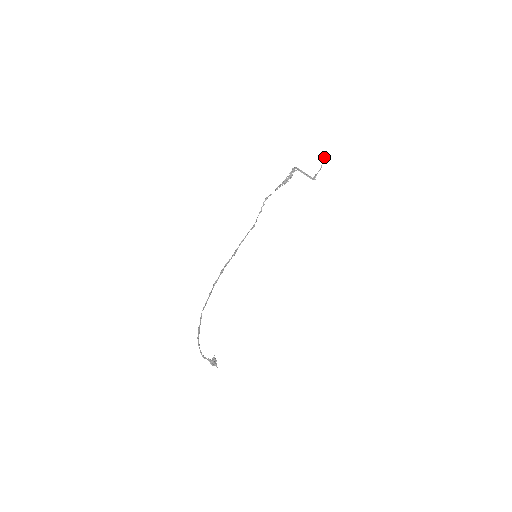
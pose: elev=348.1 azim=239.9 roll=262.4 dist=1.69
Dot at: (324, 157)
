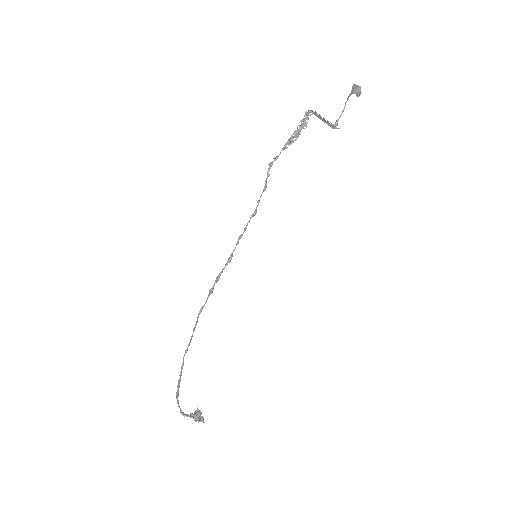
Dot at: (354, 92)
